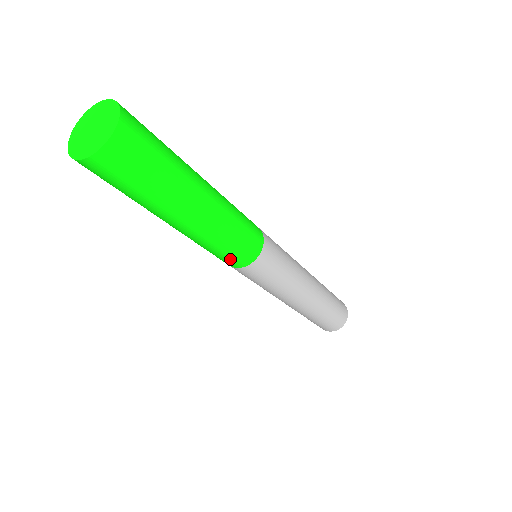
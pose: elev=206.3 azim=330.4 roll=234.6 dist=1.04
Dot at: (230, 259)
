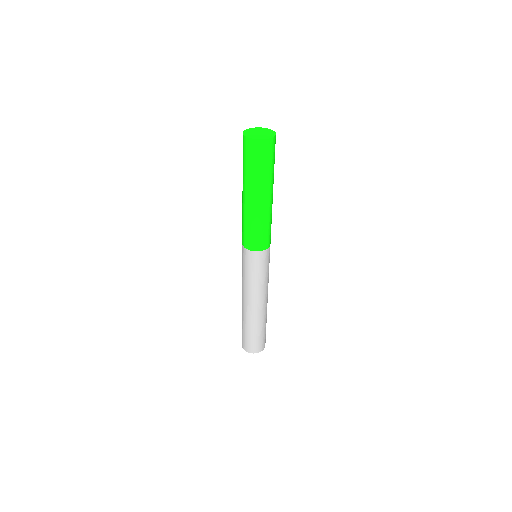
Dot at: (268, 238)
